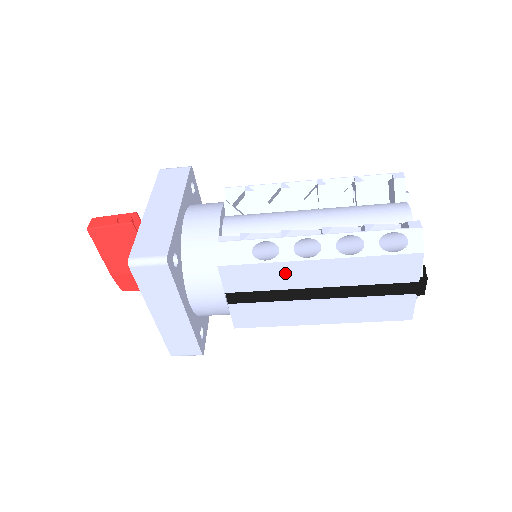
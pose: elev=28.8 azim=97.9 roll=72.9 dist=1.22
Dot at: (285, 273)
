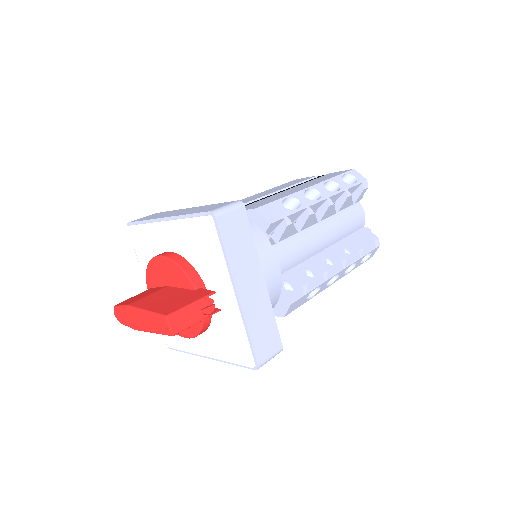
Dot at: occluded
